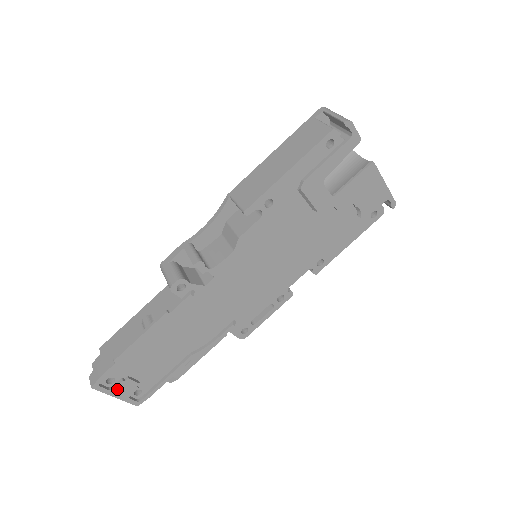
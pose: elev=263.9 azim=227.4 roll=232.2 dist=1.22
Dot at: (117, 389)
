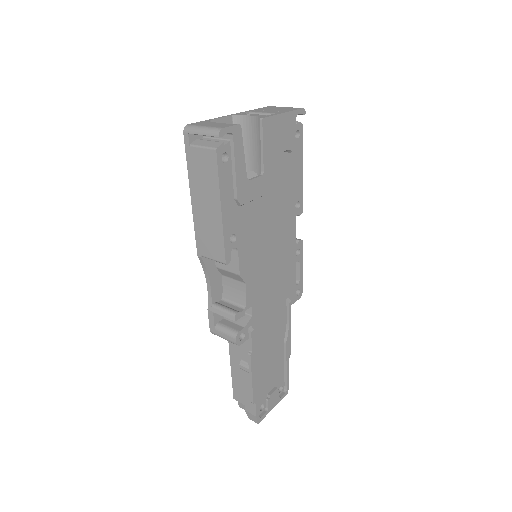
Dot at: (270, 405)
